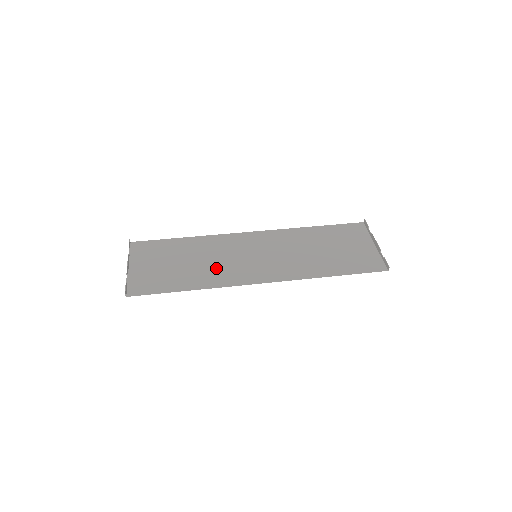
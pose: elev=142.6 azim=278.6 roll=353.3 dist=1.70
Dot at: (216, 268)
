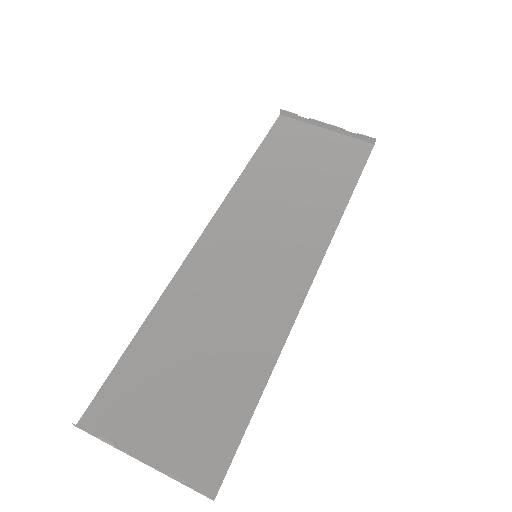
Dot at: (244, 320)
